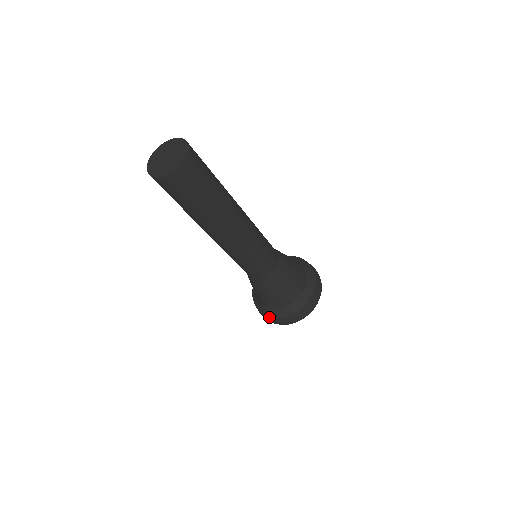
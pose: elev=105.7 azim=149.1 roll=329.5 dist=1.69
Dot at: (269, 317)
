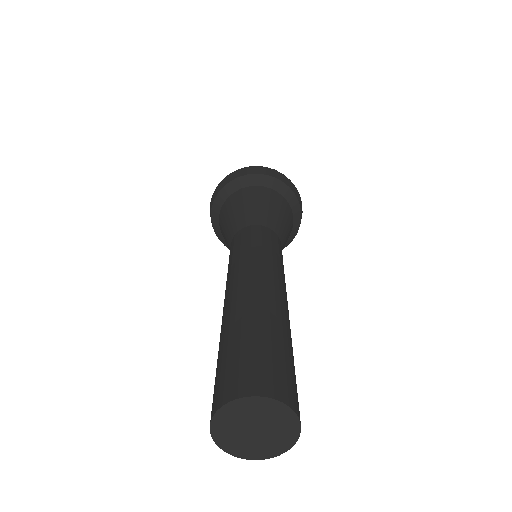
Dot at: (212, 221)
